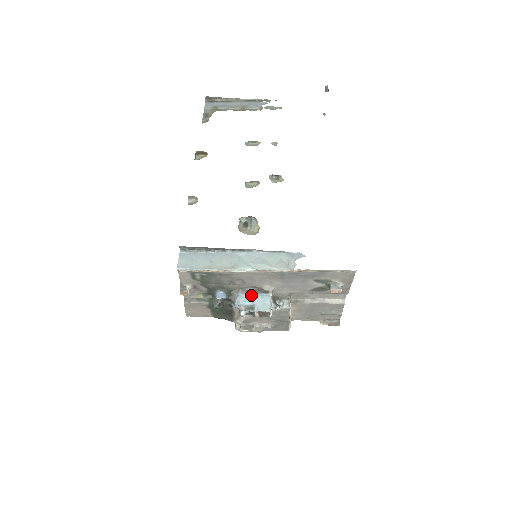
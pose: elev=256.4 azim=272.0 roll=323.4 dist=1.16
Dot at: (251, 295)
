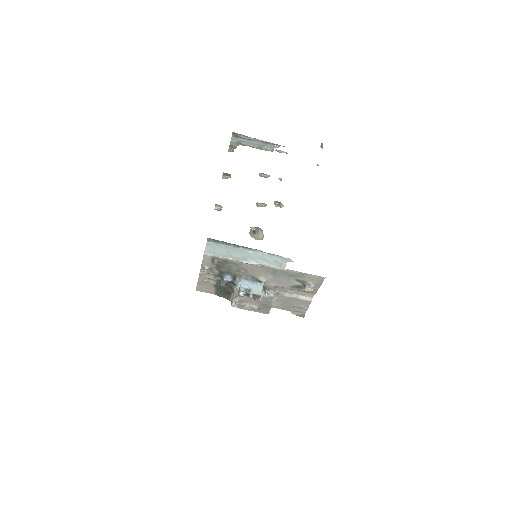
Dot at: (249, 282)
